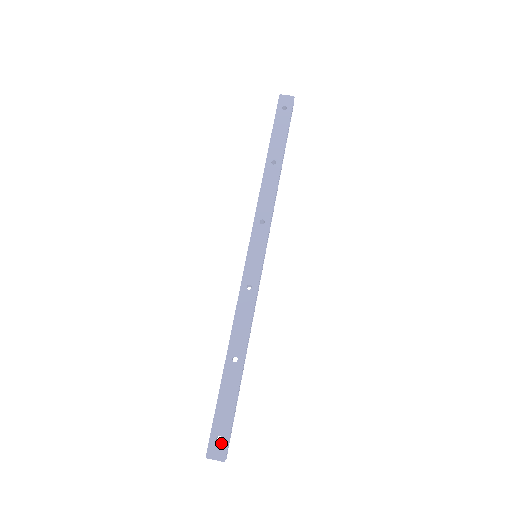
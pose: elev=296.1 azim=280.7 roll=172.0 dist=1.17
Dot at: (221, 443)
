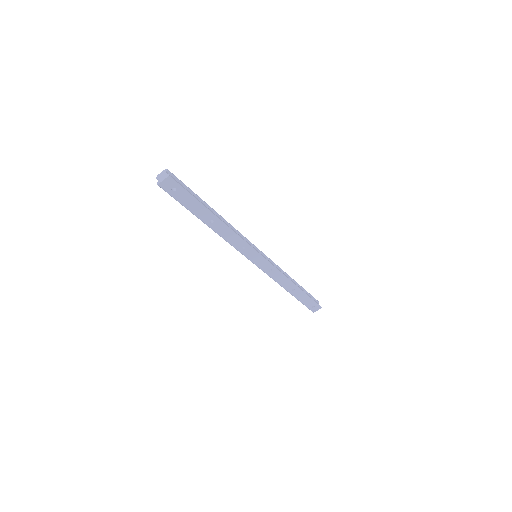
Dot at: (315, 307)
